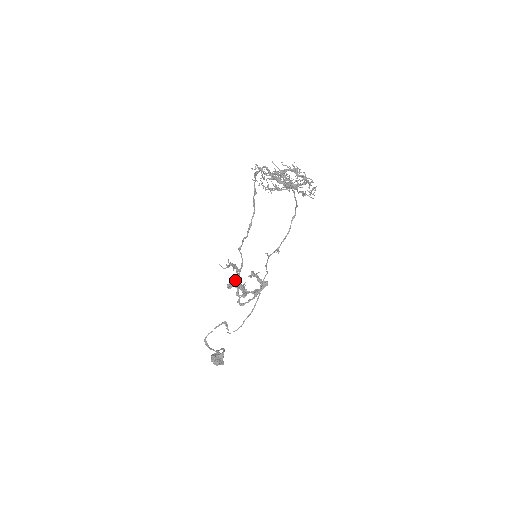
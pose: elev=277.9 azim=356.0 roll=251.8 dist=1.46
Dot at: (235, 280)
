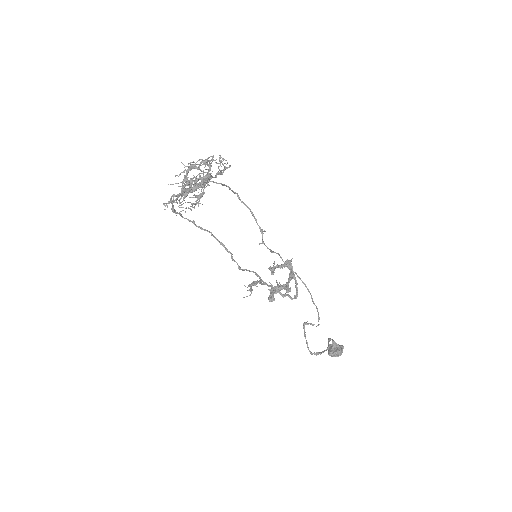
Dot at: occluded
